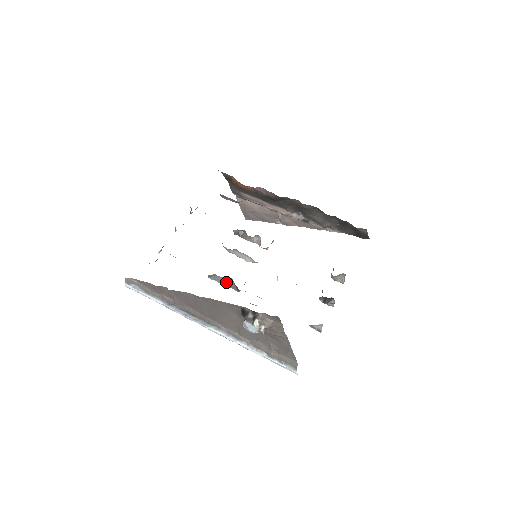
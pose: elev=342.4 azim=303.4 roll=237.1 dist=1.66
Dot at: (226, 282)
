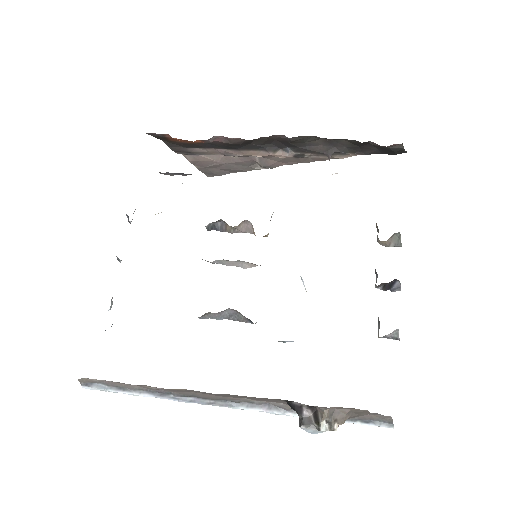
Dot at: (229, 316)
